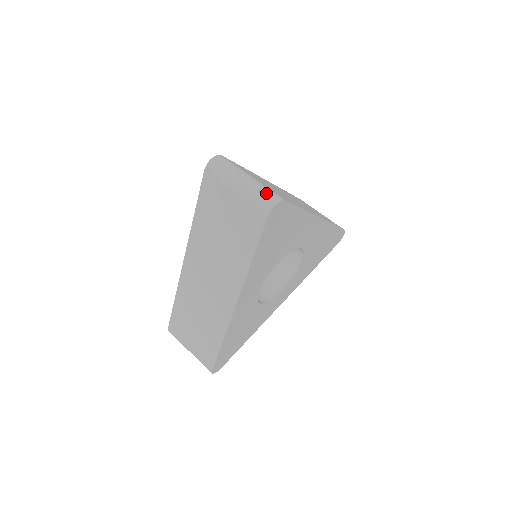
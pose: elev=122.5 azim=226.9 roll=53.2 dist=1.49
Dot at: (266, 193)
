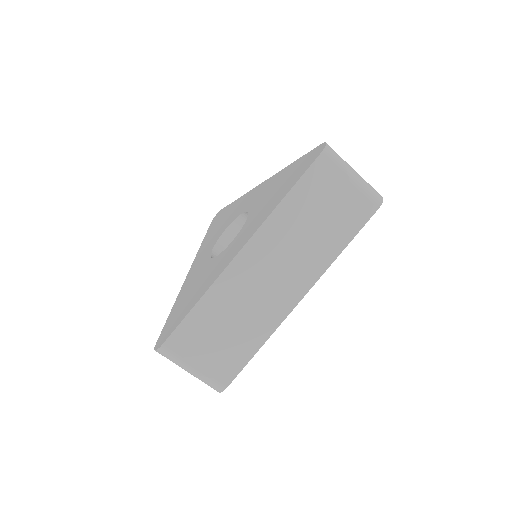
Dot at: (209, 385)
